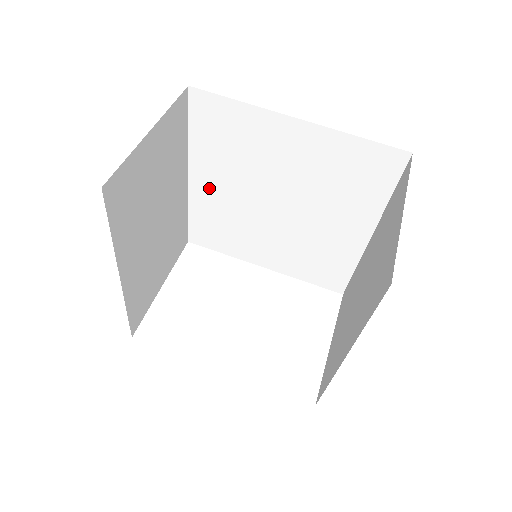
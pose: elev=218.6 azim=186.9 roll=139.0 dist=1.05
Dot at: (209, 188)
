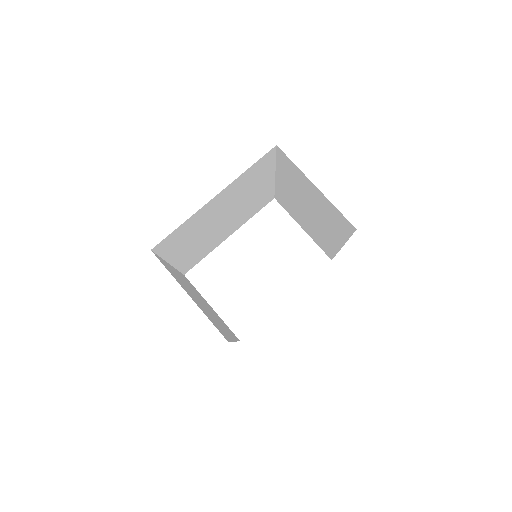
Dot at: (184, 254)
